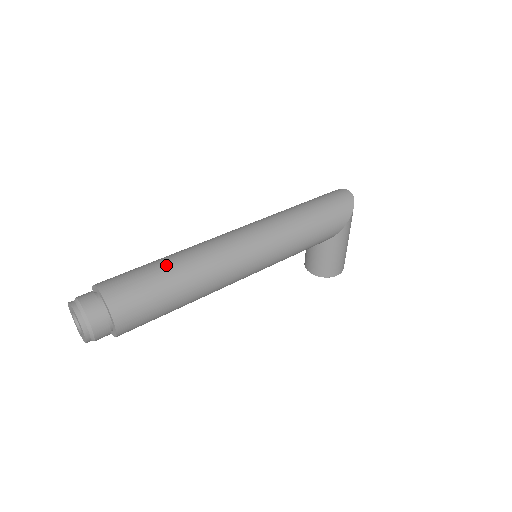
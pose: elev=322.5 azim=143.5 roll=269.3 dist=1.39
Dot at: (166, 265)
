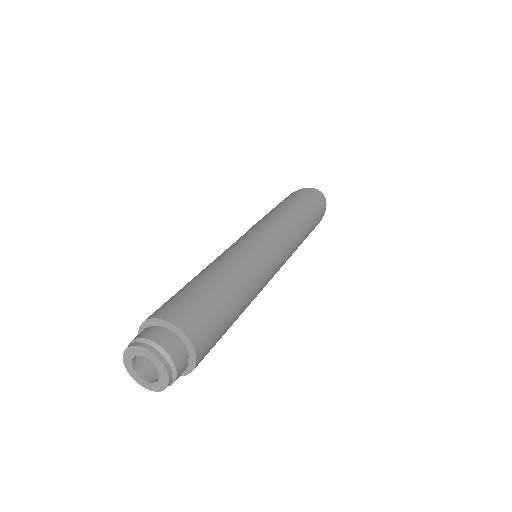
Dot at: (231, 292)
